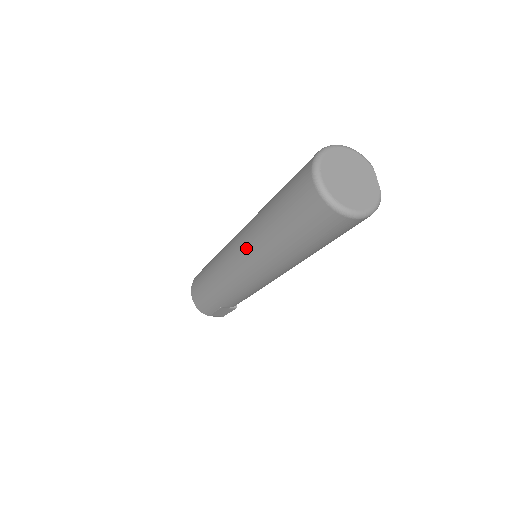
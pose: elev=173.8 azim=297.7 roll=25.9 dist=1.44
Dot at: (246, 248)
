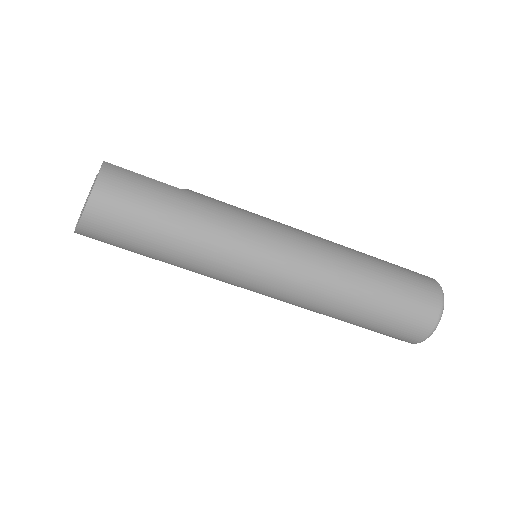
Dot at: (293, 297)
